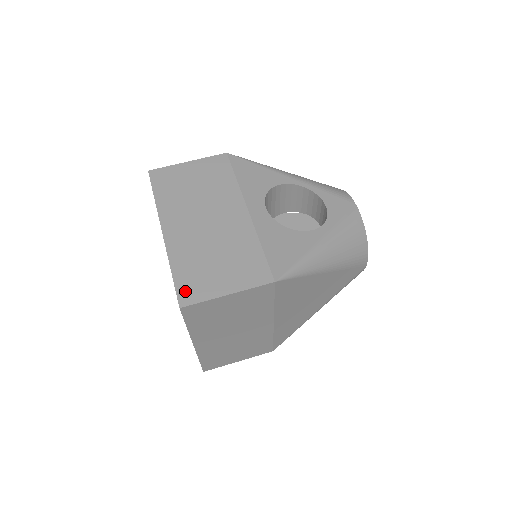
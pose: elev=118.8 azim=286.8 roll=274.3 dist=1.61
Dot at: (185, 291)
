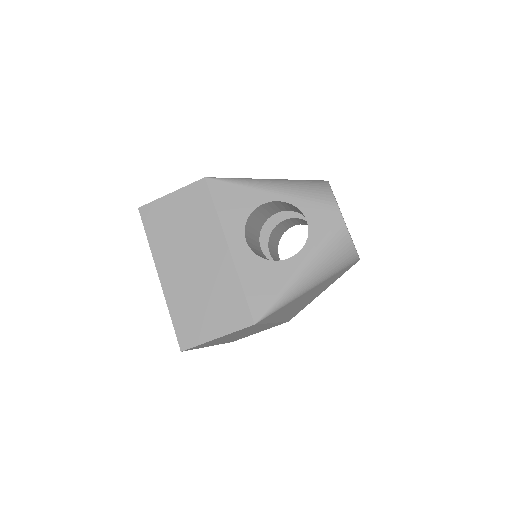
Dot at: (183, 336)
